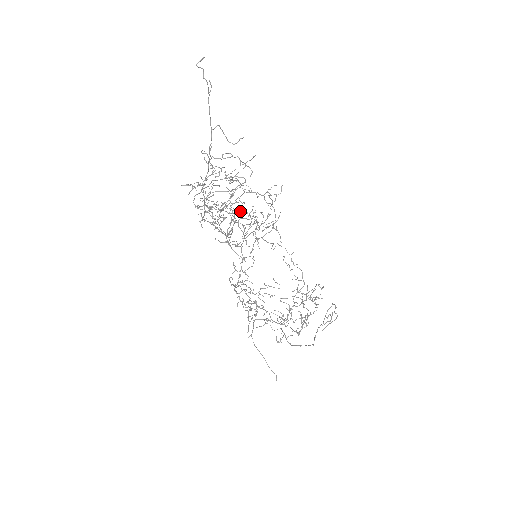
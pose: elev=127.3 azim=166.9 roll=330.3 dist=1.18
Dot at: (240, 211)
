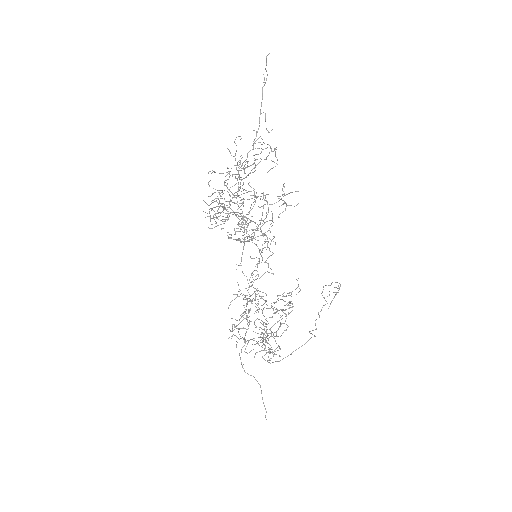
Dot at: occluded
